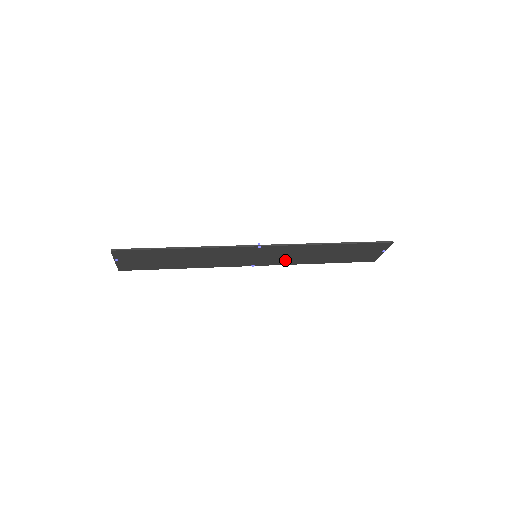
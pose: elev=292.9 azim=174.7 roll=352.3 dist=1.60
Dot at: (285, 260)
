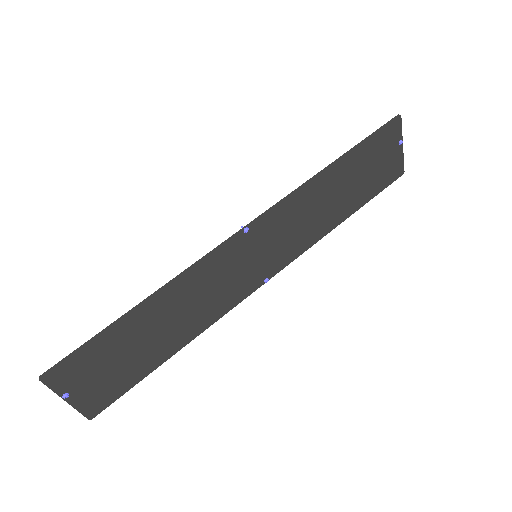
Dot at: (298, 241)
